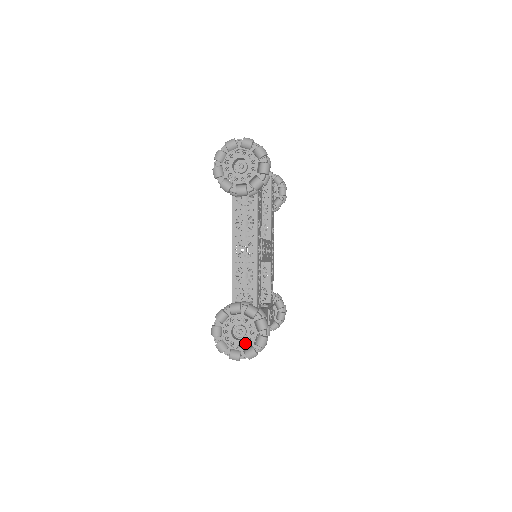
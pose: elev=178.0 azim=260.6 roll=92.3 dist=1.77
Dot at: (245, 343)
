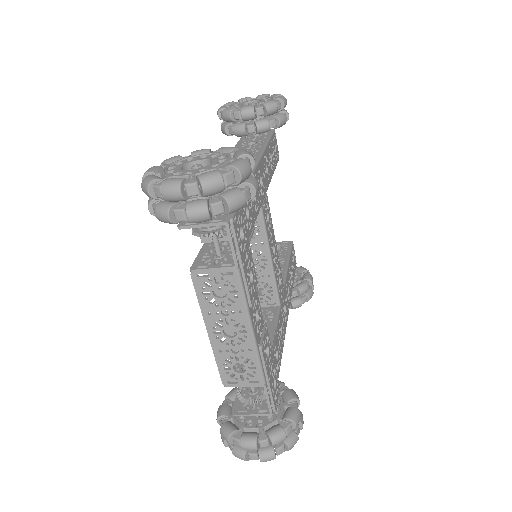
Dot at: occluded
